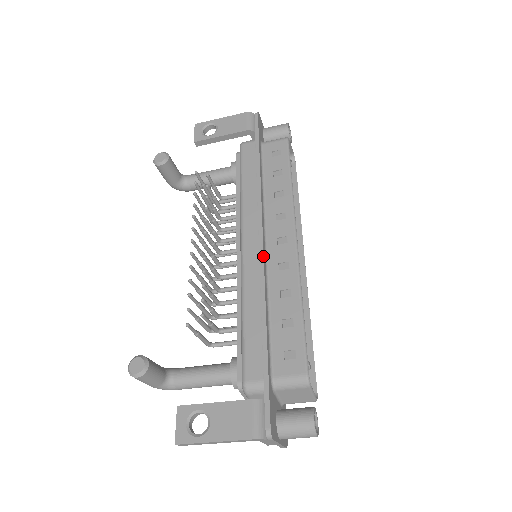
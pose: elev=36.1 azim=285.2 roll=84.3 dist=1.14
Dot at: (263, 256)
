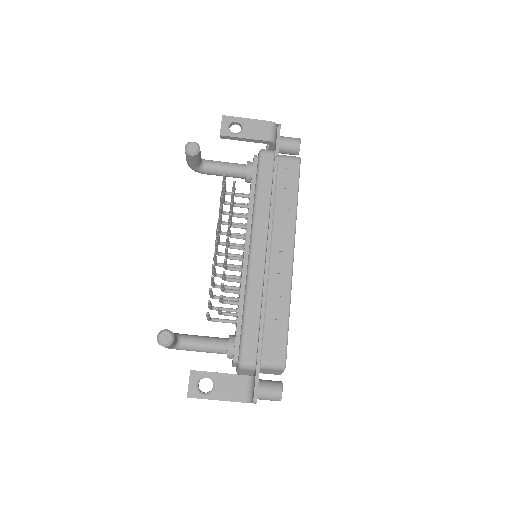
Dot at: (268, 266)
